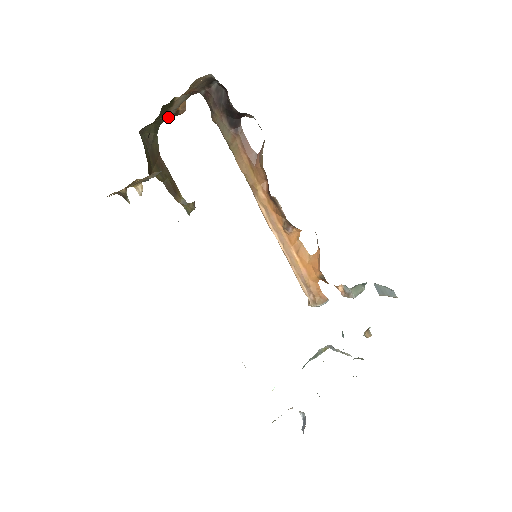
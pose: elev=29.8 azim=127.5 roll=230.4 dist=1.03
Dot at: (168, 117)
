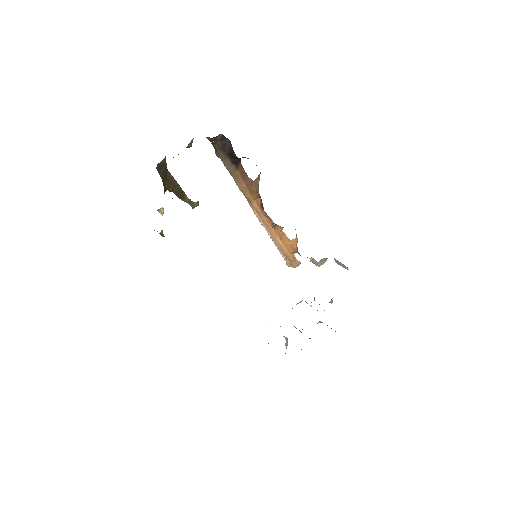
Dot at: occluded
